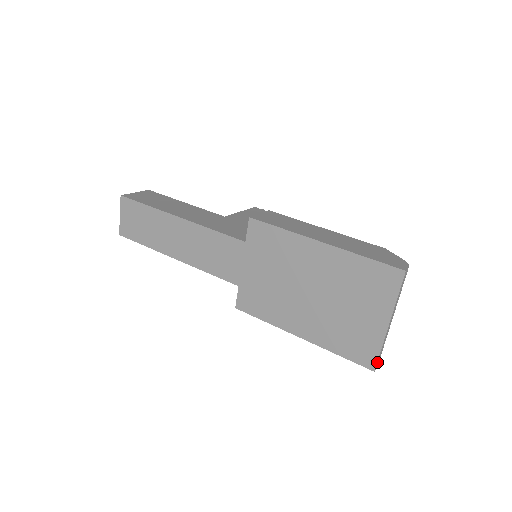
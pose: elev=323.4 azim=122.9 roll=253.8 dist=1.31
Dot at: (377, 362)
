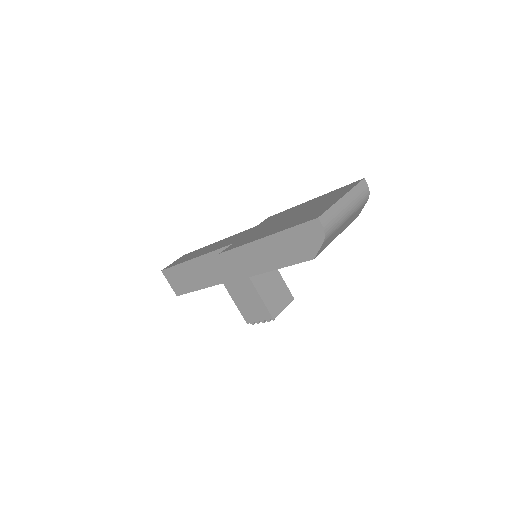
Dot at: (323, 215)
